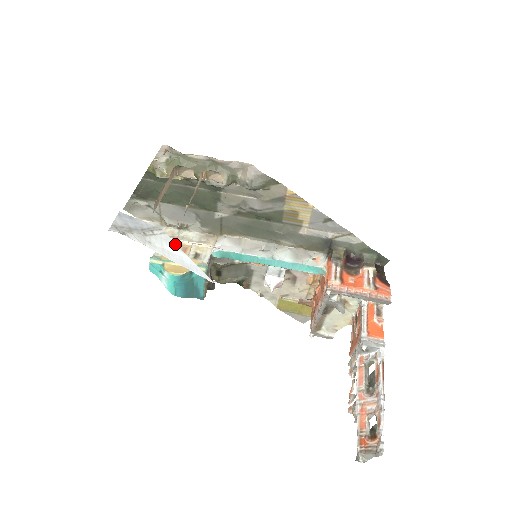
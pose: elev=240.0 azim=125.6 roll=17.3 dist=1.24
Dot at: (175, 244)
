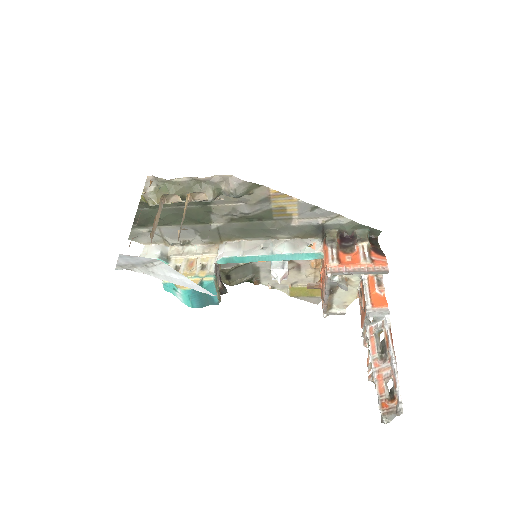
Dot at: (174, 270)
